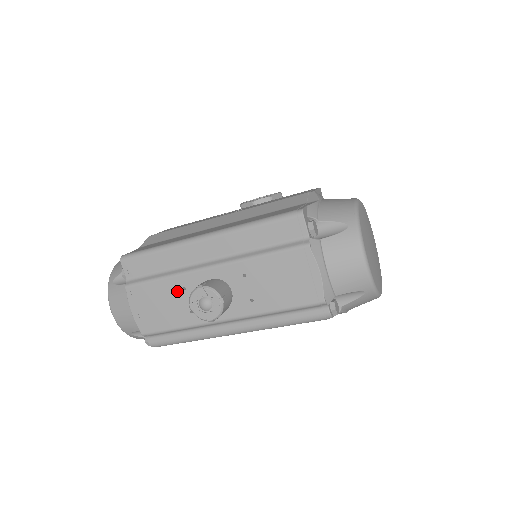
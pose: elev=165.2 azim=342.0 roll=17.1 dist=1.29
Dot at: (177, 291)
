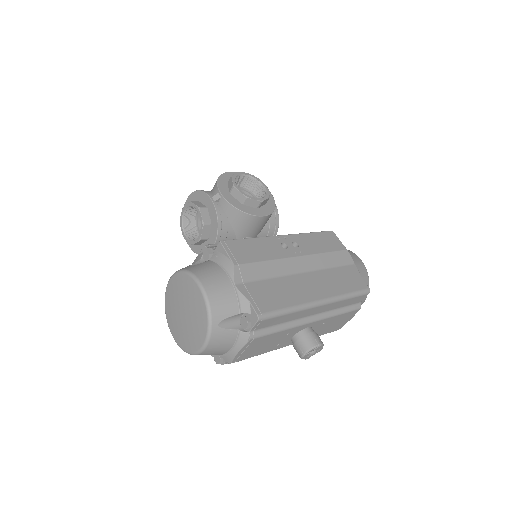
Dot at: (282, 336)
